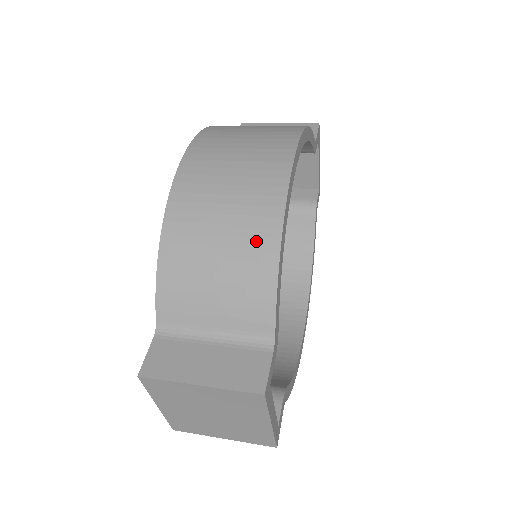
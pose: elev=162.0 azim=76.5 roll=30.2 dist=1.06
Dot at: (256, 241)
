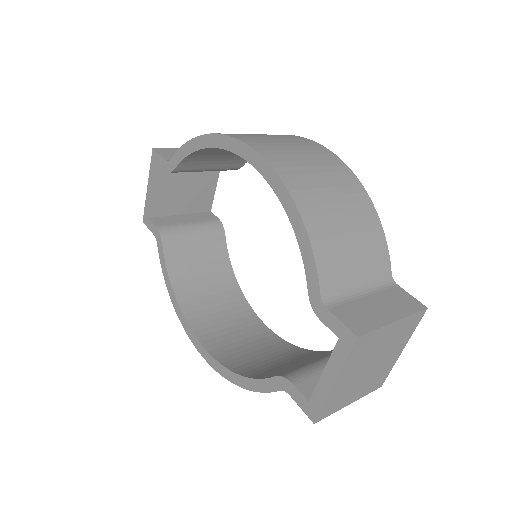
Dot at: (359, 203)
